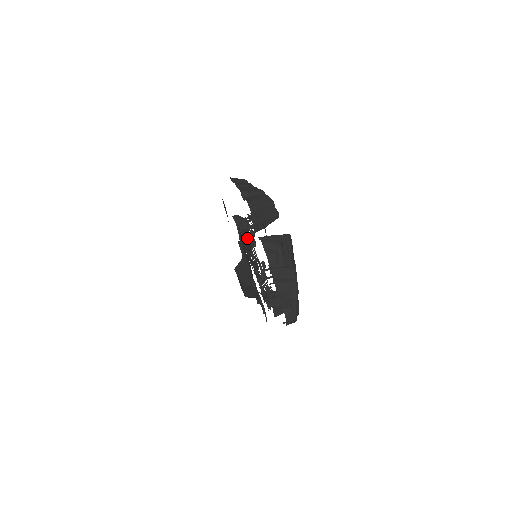
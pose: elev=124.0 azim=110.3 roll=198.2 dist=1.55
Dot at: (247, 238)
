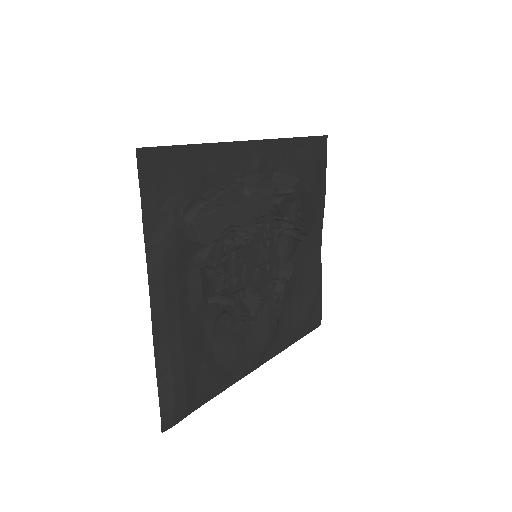
Dot at: (261, 227)
